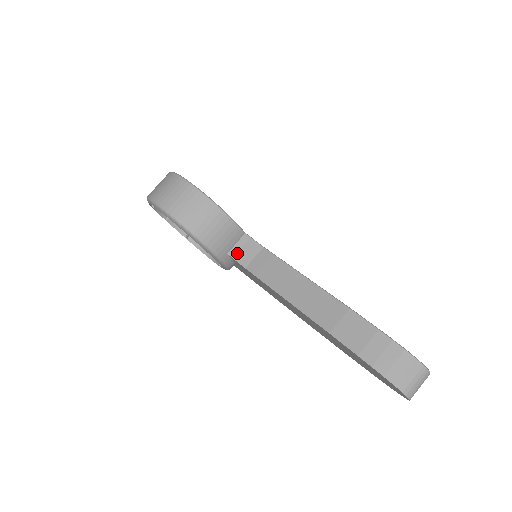
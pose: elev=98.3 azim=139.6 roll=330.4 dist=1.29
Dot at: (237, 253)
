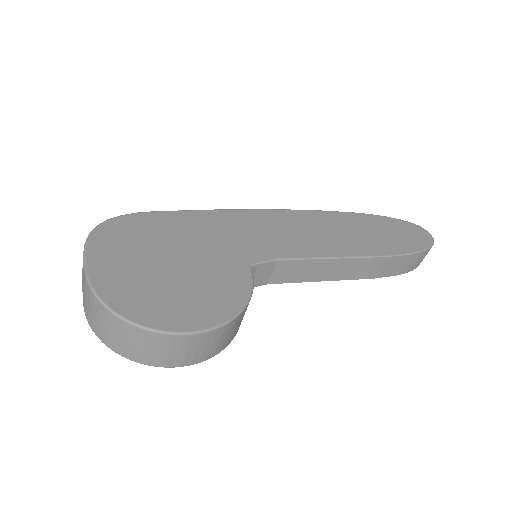
Dot at: occluded
